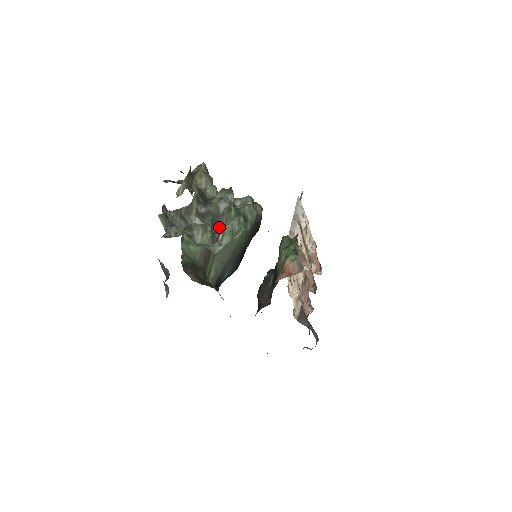
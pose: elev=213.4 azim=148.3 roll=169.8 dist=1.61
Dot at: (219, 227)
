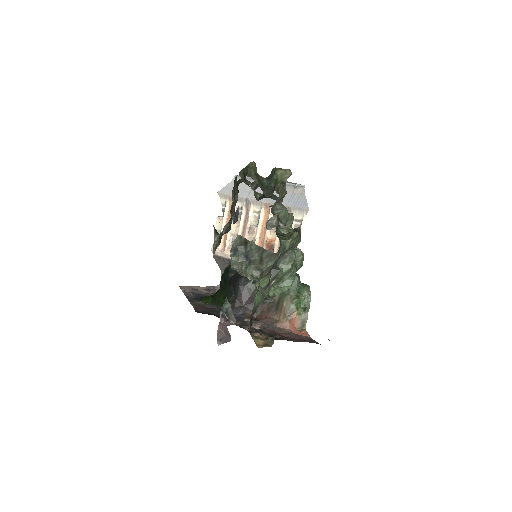
Dot at: (277, 273)
